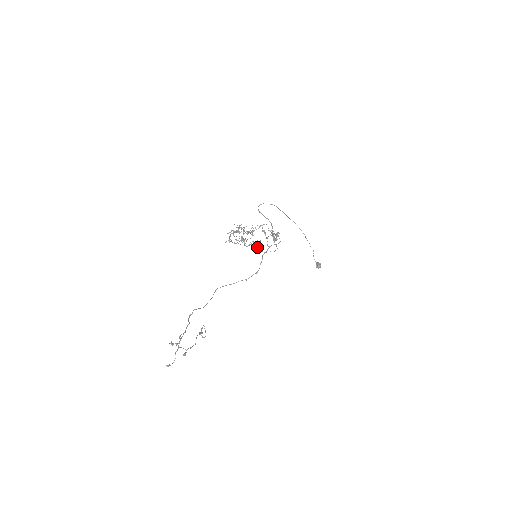
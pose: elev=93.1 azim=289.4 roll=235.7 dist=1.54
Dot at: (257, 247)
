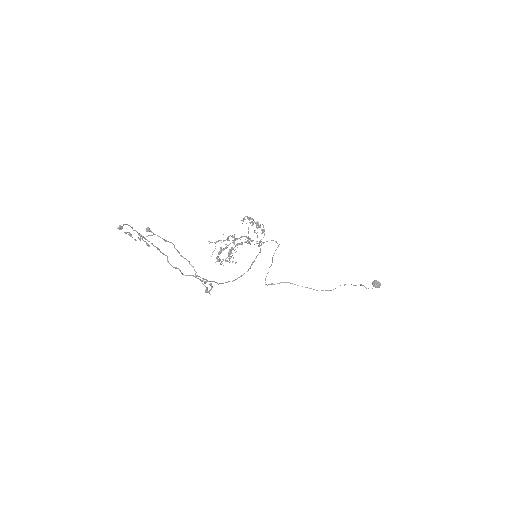
Dot at: (247, 243)
